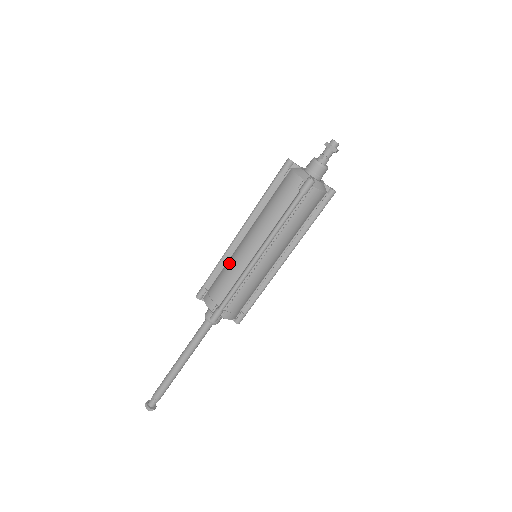
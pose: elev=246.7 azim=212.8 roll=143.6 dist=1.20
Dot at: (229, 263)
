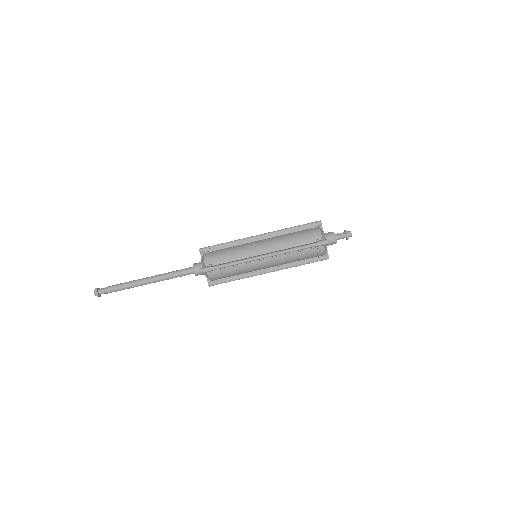
Dot at: (239, 247)
